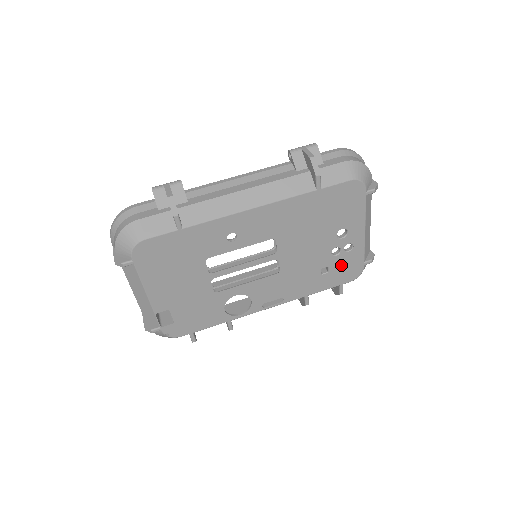
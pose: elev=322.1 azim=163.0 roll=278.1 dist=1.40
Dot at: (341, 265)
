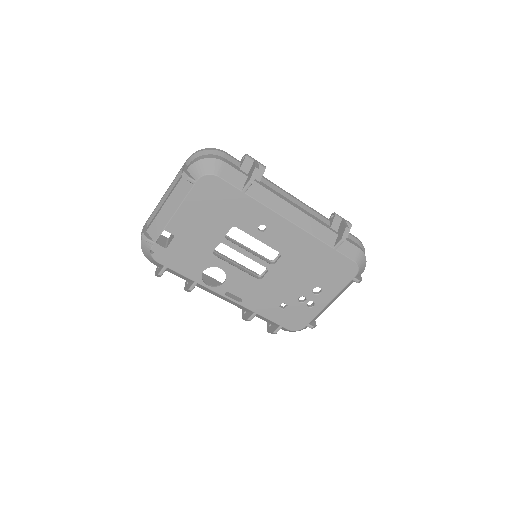
Dot at: (295, 312)
